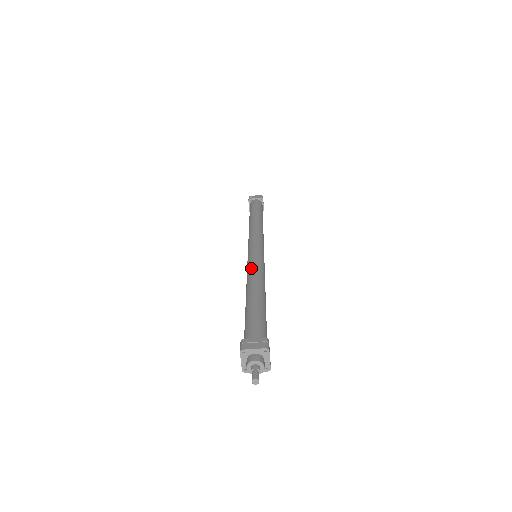
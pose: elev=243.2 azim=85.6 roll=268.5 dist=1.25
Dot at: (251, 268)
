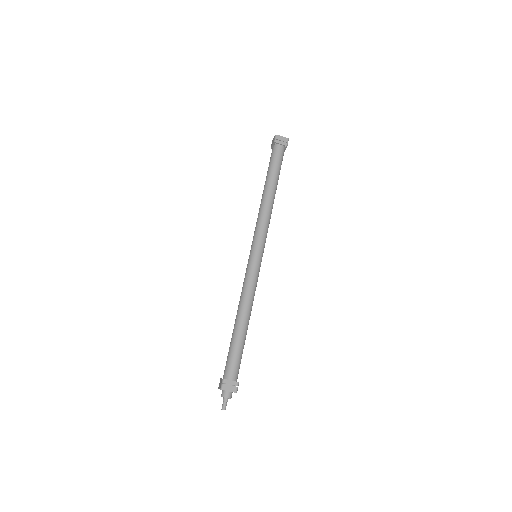
Dot at: (248, 286)
